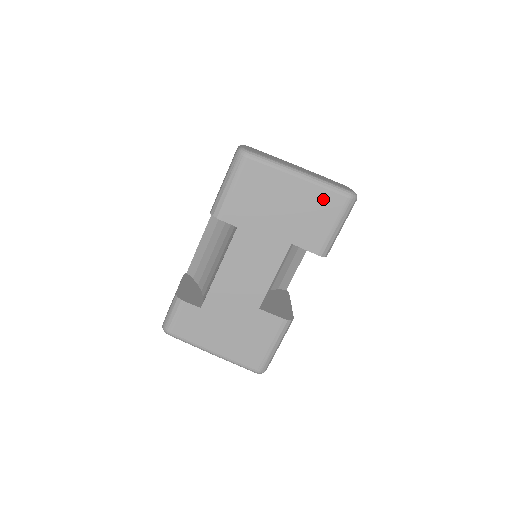
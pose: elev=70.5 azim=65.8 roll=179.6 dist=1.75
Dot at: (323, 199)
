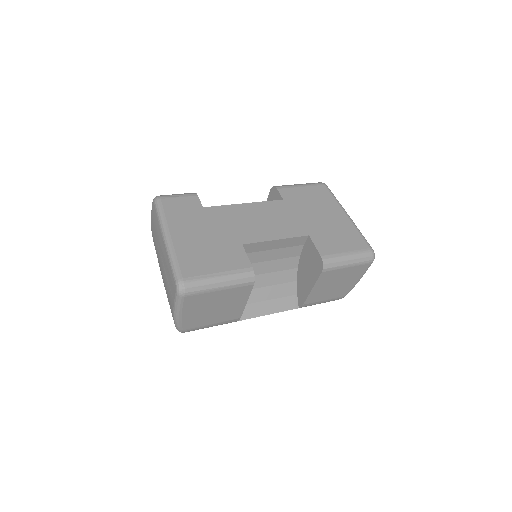
Dot at: (353, 235)
